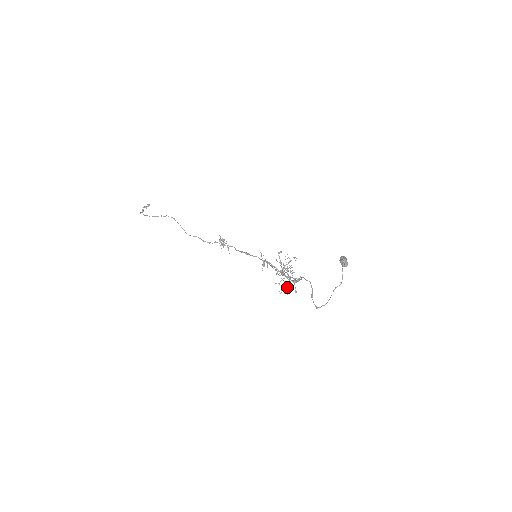
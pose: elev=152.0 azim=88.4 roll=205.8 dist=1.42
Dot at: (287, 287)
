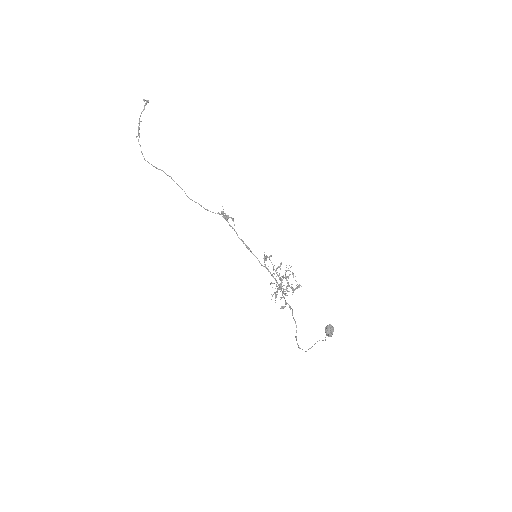
Dot at: occluded
